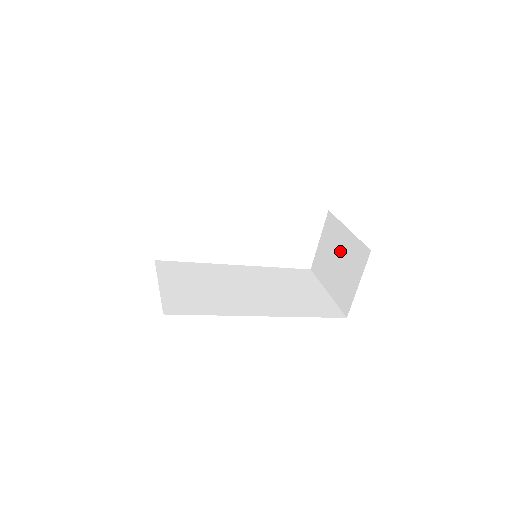
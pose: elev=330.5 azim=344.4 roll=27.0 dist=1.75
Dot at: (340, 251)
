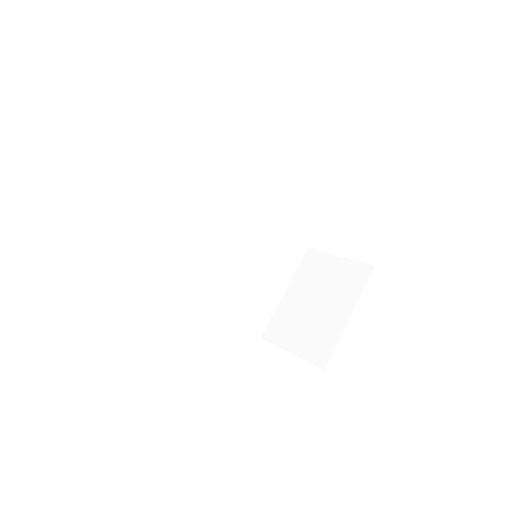
Dot at: (326, 307)
